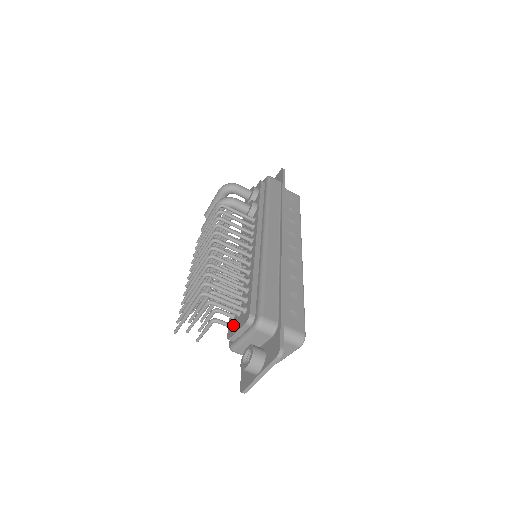
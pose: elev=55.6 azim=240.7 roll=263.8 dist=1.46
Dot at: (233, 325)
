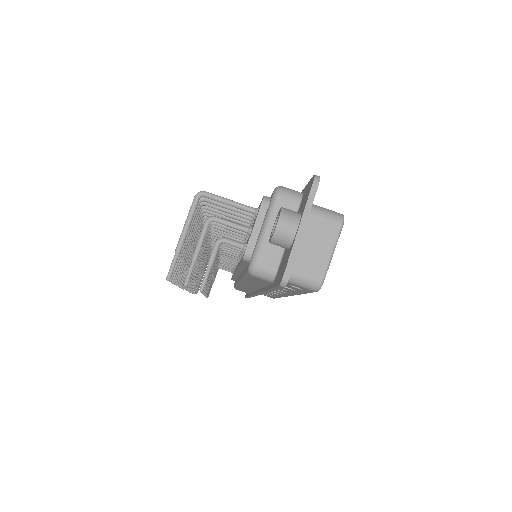
Dot at: (247, 243)
